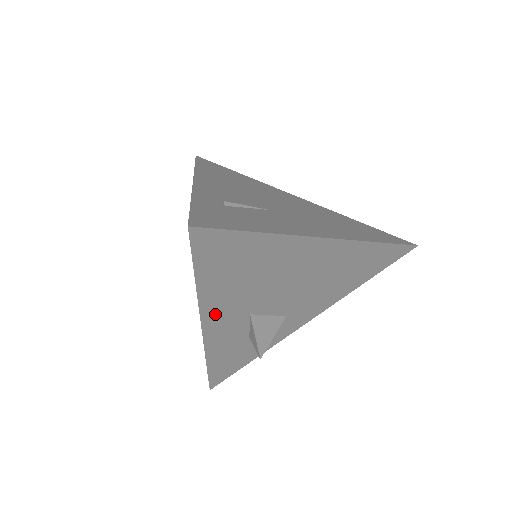
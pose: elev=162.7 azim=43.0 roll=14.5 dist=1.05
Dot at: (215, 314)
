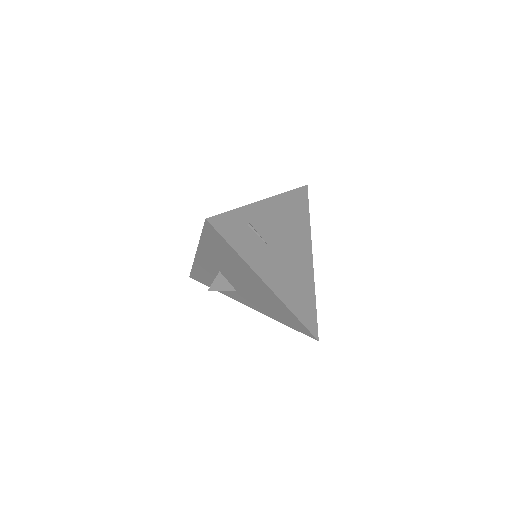
Dot at: (204, 254)
